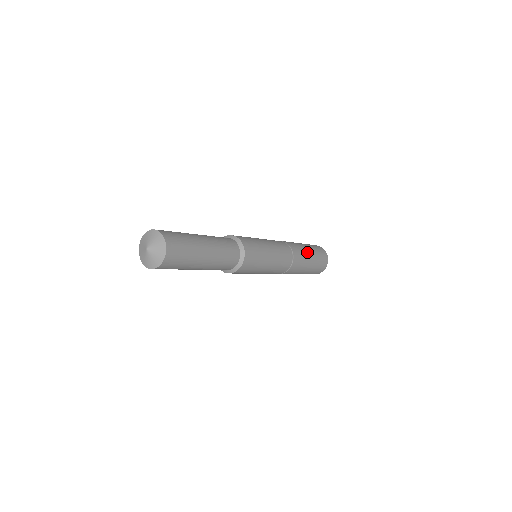
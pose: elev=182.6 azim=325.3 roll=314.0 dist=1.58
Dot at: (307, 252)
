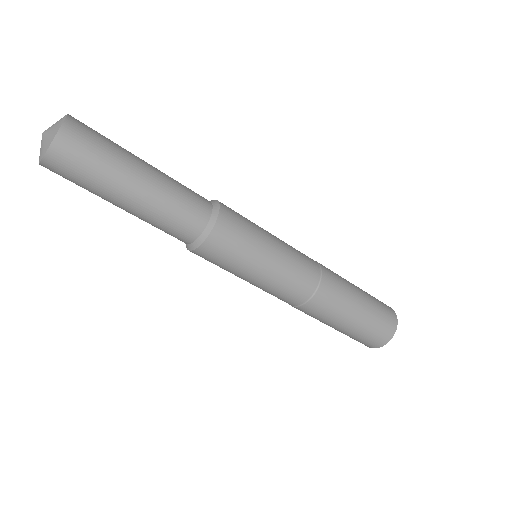
Dot at: (351, 284)
